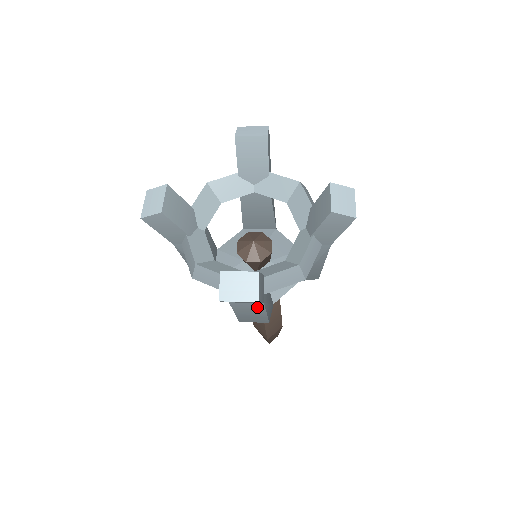
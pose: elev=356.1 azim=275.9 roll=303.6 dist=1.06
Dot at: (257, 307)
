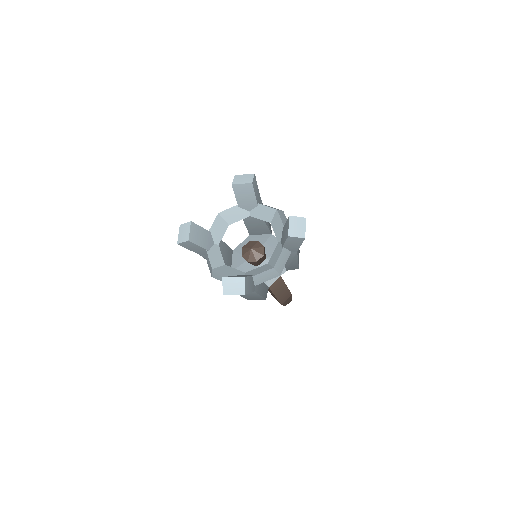
Dot at: (252, 293)
